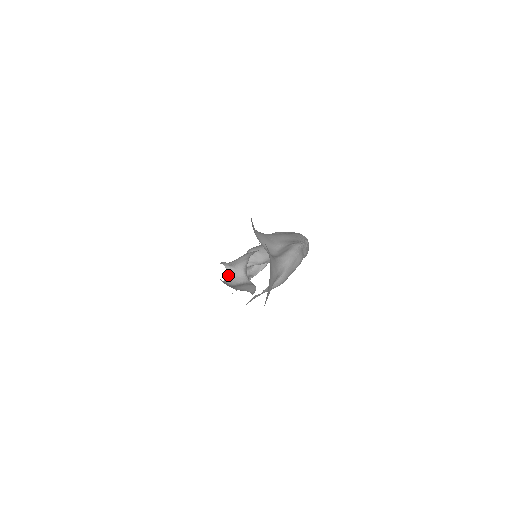
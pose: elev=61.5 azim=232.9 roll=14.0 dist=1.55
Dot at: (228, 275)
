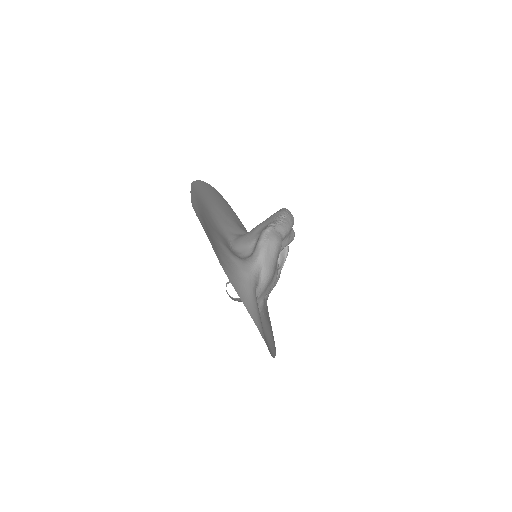
Dot at: occluded
